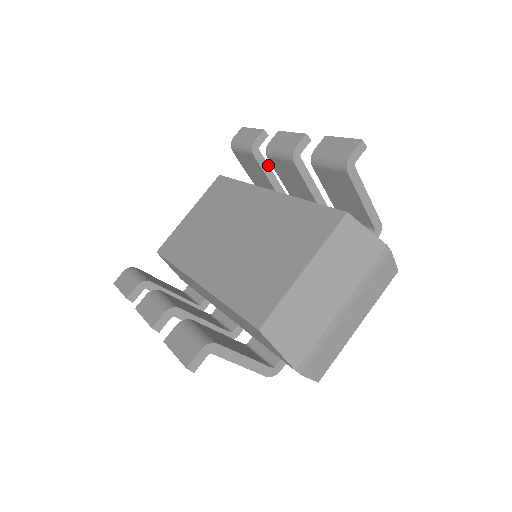
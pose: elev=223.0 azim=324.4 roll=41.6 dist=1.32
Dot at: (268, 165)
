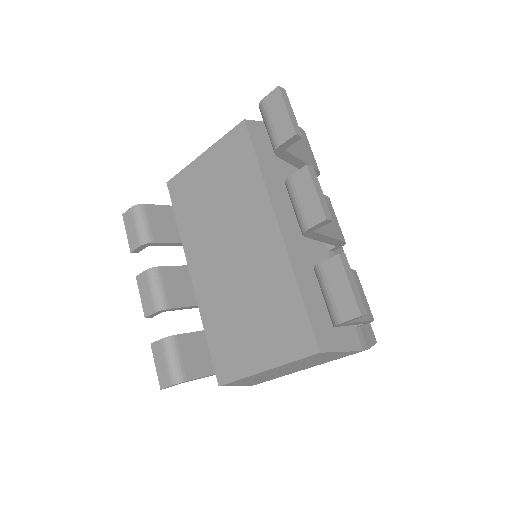
Dot at: (297, 158)
